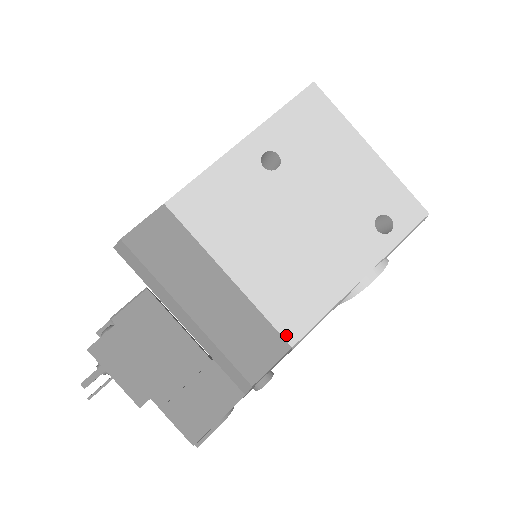
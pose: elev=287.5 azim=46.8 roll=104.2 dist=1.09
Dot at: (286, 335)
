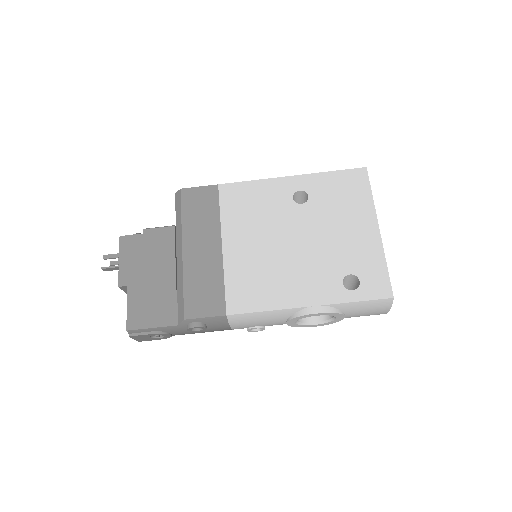
Dot at: (229, 305)
